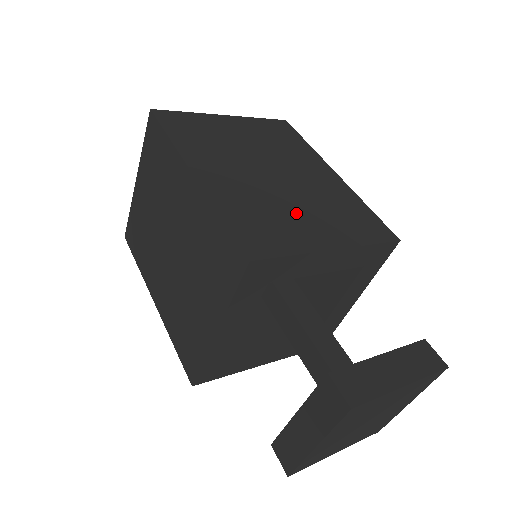
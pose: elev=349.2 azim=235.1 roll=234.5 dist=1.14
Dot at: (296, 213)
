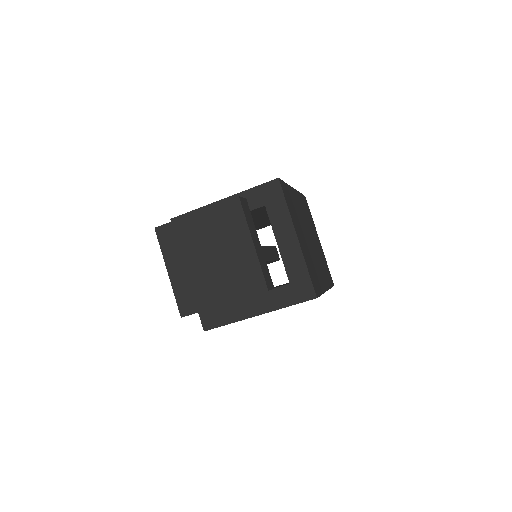
Dot at: occluded
